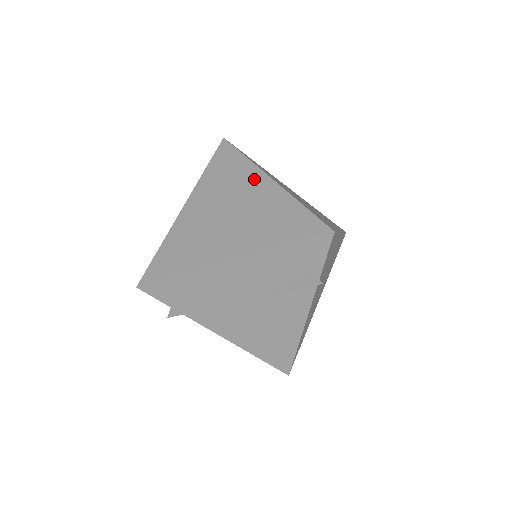
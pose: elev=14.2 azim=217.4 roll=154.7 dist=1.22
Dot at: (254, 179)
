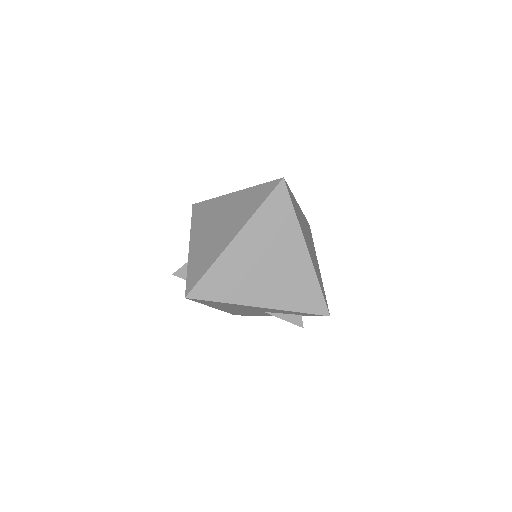
Dot at: (296, 243)
